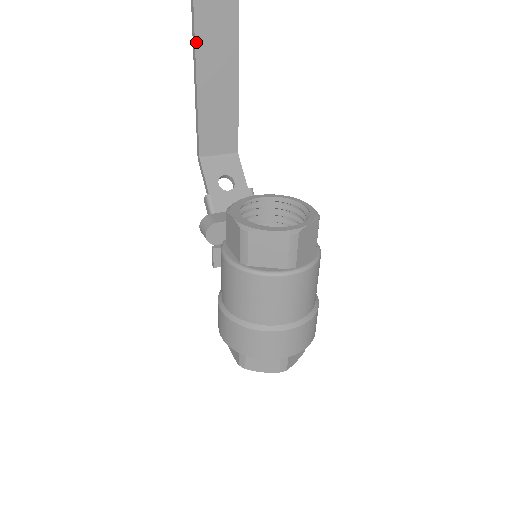
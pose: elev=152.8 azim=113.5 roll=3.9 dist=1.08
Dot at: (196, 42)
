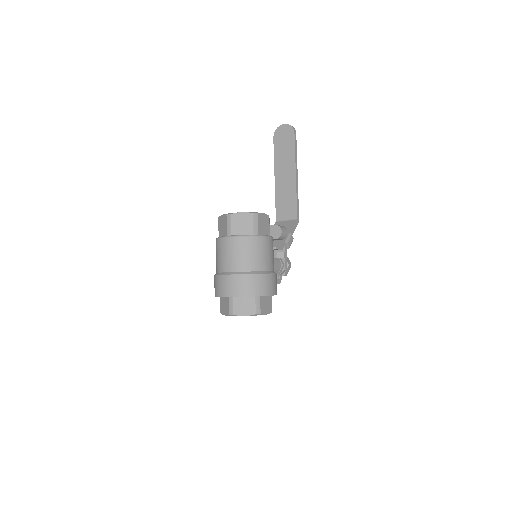
Dot at: (275, 162)
